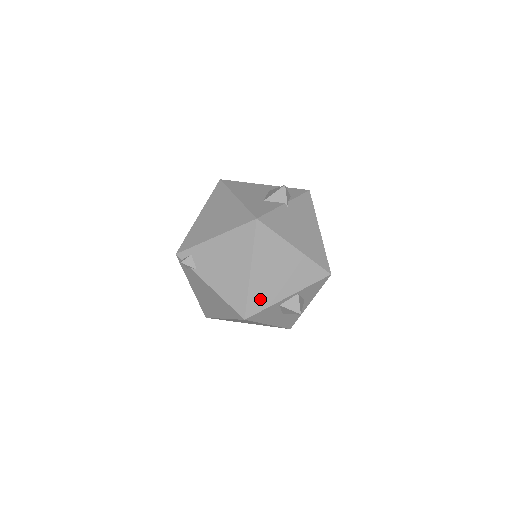
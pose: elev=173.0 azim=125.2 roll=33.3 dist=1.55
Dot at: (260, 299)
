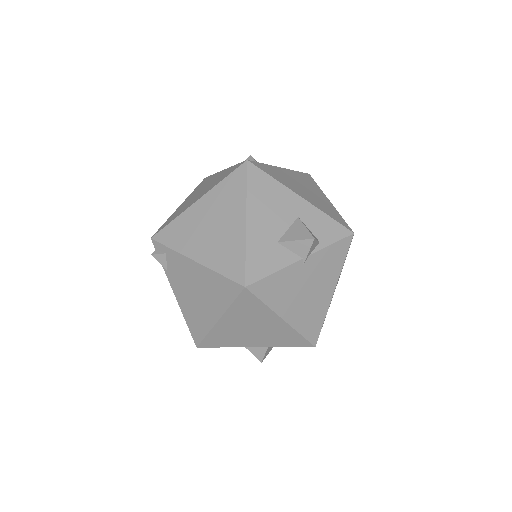
Dot at: (221, 340)
